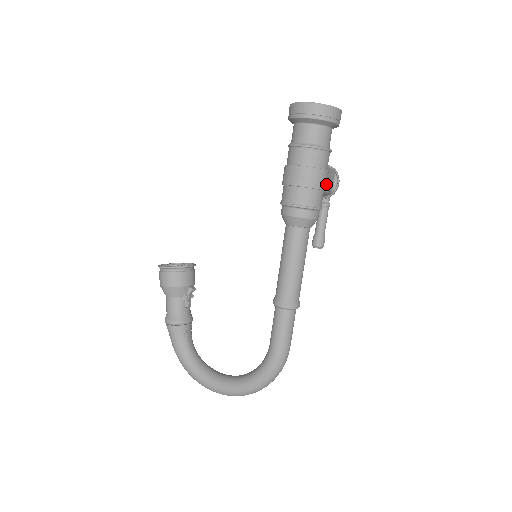
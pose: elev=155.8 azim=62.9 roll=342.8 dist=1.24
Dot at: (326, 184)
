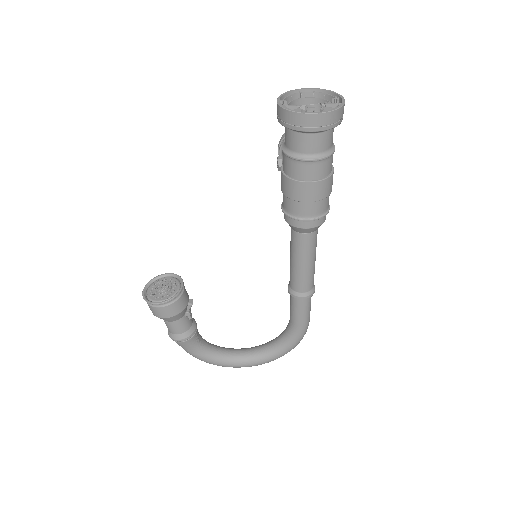
Dot at: occluded
